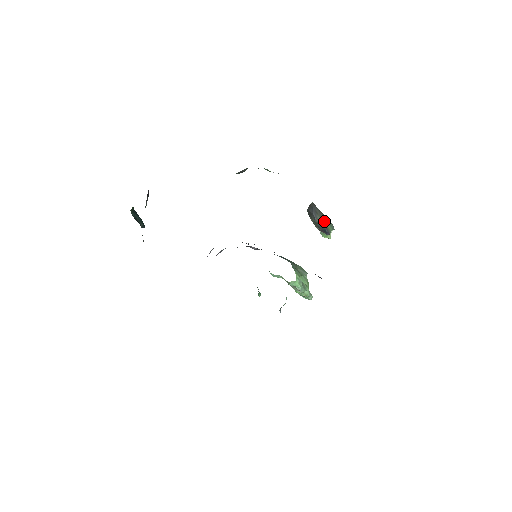
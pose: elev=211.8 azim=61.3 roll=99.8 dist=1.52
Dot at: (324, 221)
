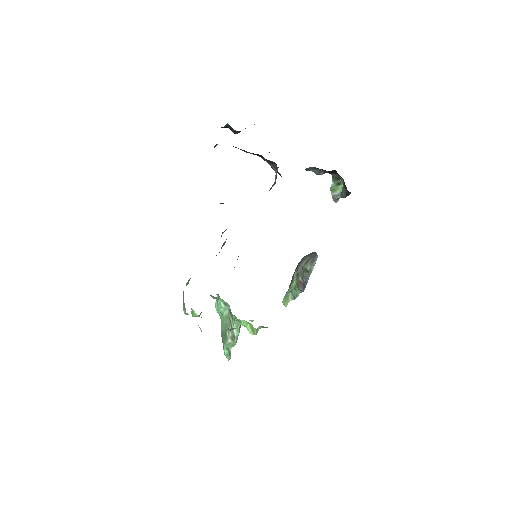
Dot at: occluded
